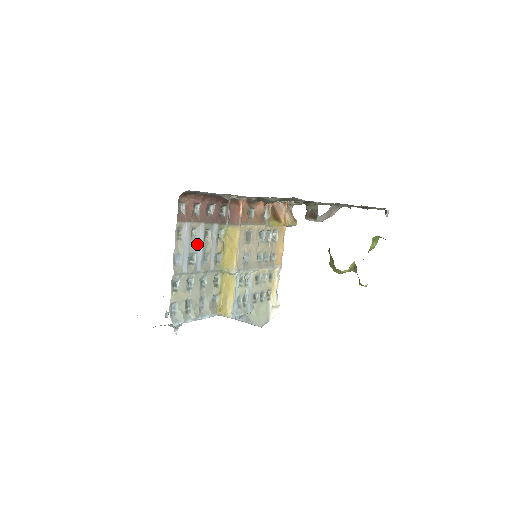
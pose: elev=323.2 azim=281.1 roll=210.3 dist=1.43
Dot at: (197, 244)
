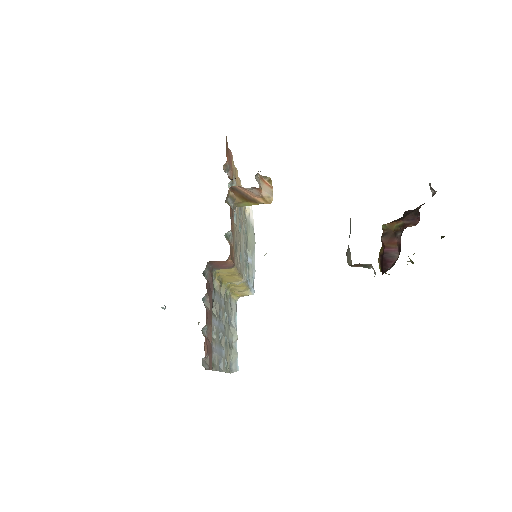
Dot at: (217, 330)
